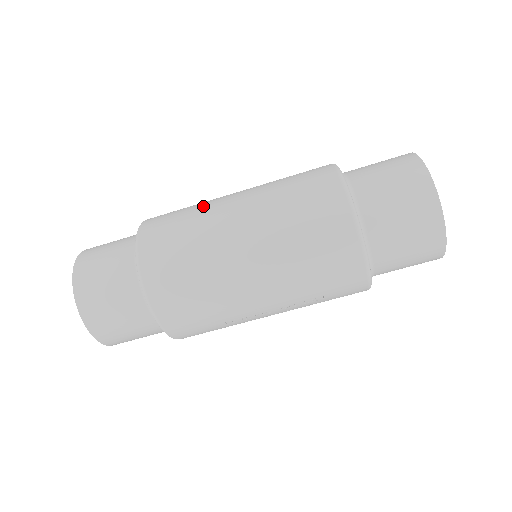
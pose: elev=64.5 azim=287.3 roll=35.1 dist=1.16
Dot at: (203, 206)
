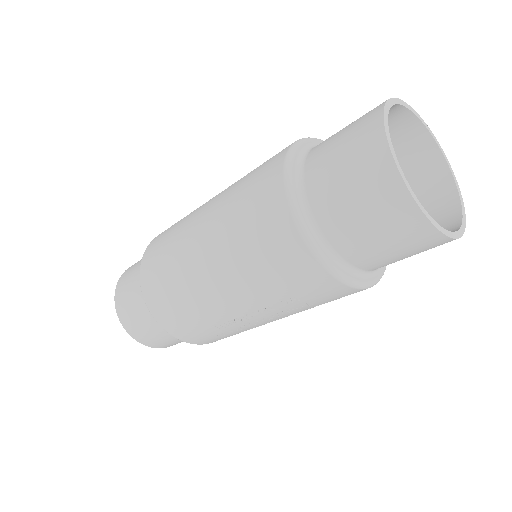
Dot at: occluded
